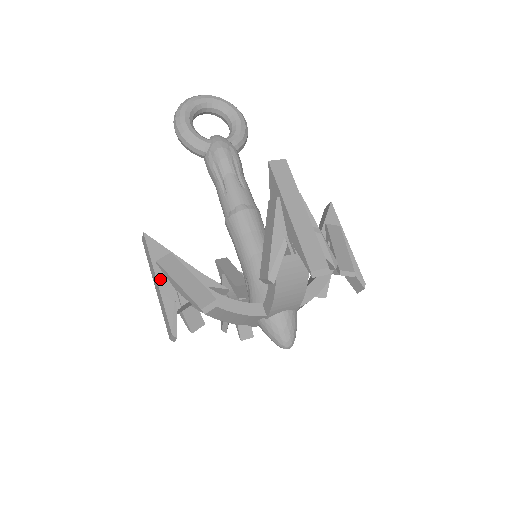
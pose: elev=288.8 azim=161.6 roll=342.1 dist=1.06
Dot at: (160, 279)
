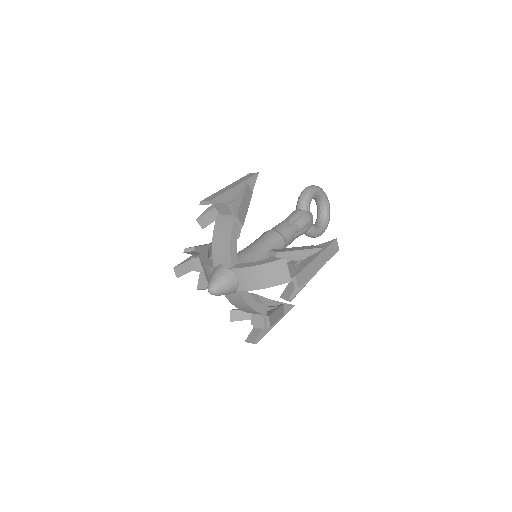
Dot at: (237, 188)
